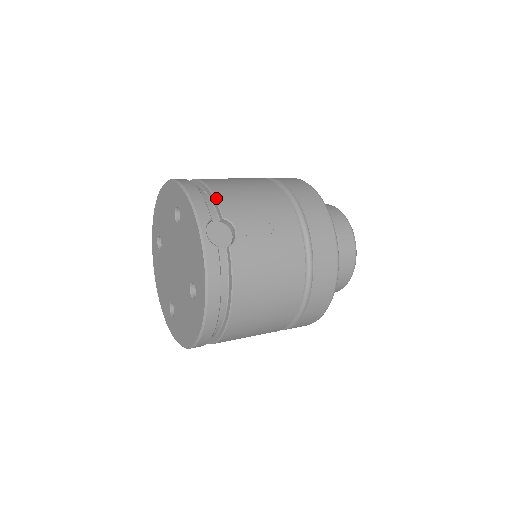
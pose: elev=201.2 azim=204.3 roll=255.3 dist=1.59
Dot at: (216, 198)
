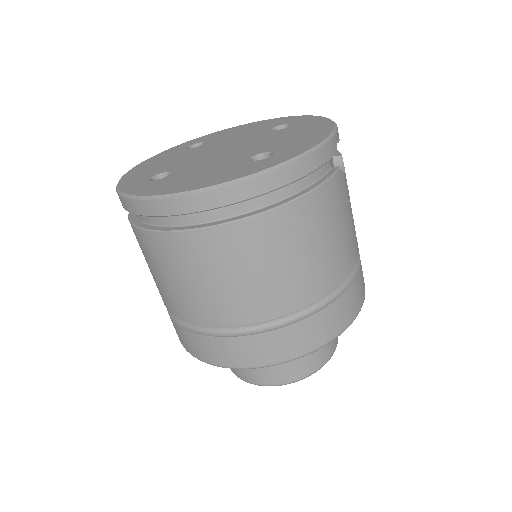
Dot at: occluded
